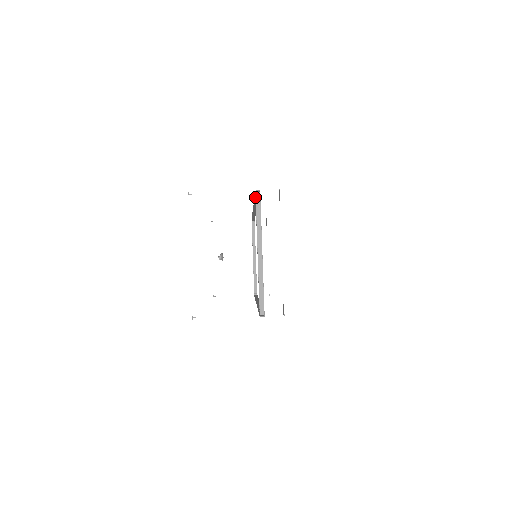
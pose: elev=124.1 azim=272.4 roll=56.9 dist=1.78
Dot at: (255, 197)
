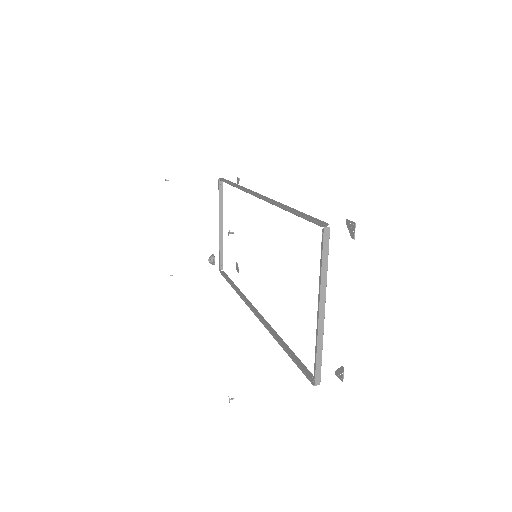
Dot at: (304, 218)
